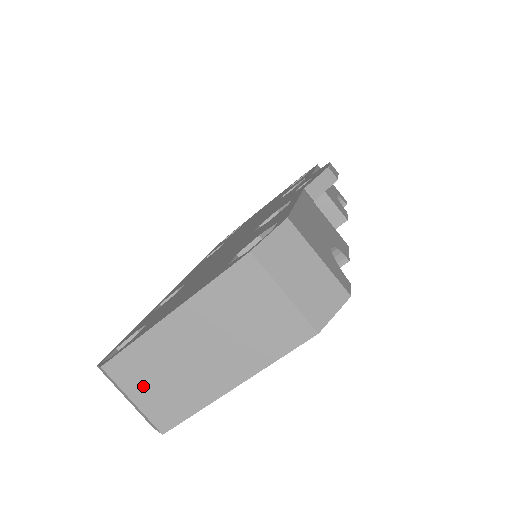
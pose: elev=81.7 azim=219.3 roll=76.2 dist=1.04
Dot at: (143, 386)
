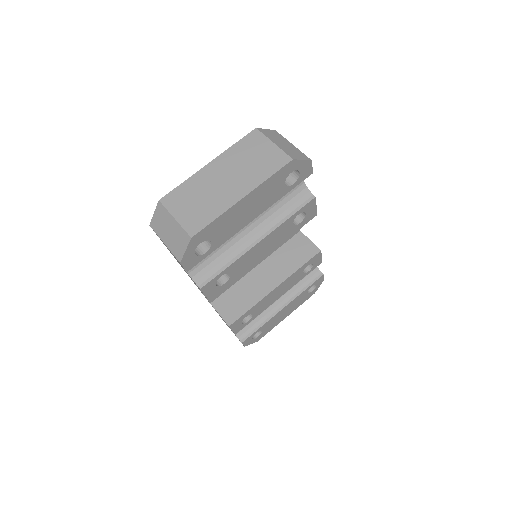
Dot at: (184, 207)
